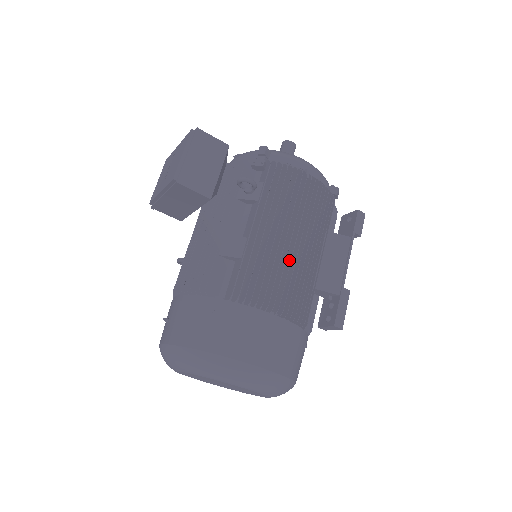
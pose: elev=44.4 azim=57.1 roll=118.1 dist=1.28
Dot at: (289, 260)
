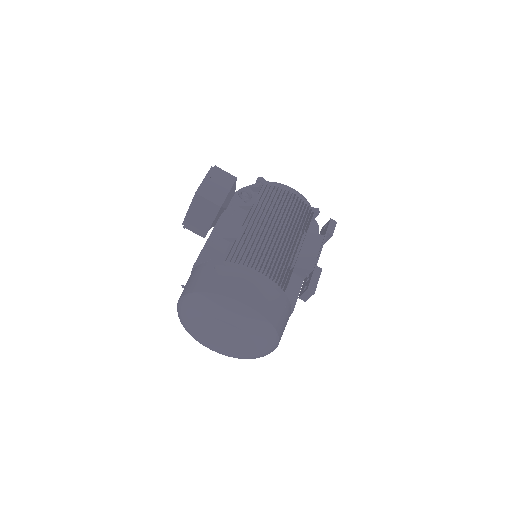
Dot at: (272, 240)
